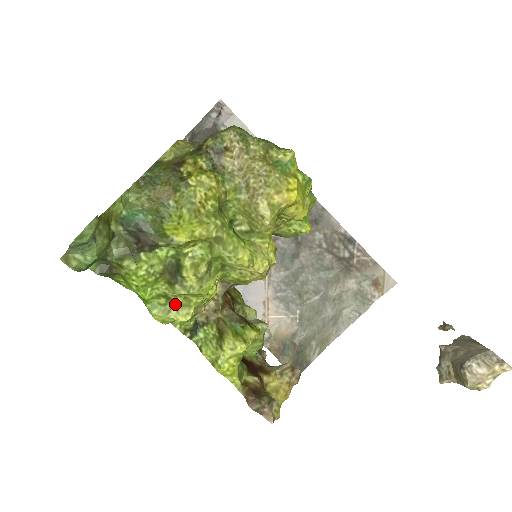
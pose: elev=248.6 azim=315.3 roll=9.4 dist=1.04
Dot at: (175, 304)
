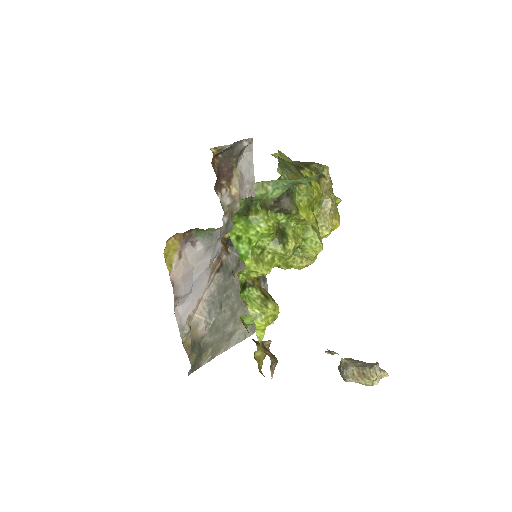
Dot at: (263, 259)
